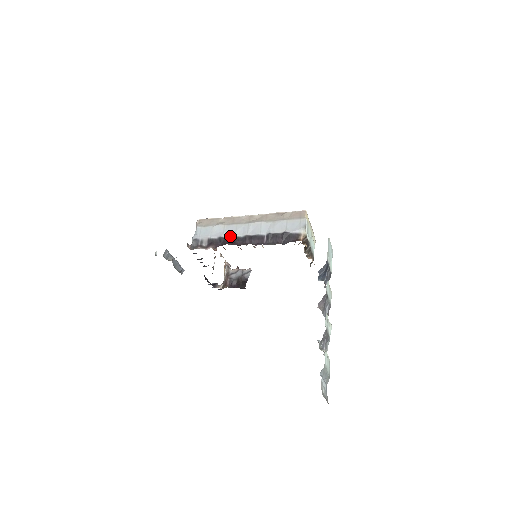
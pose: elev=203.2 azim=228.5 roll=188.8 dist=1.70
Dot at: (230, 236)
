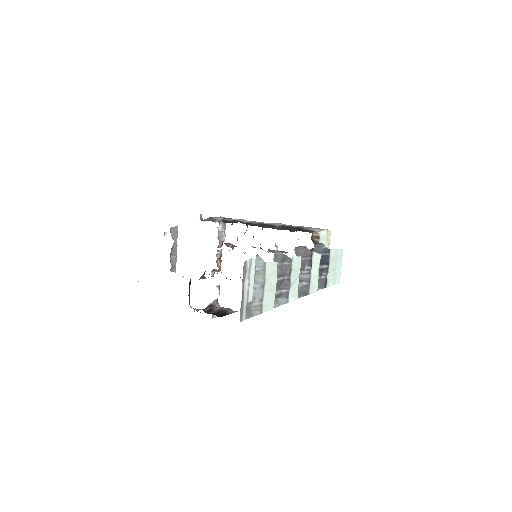
Dot at: (244, 221)
